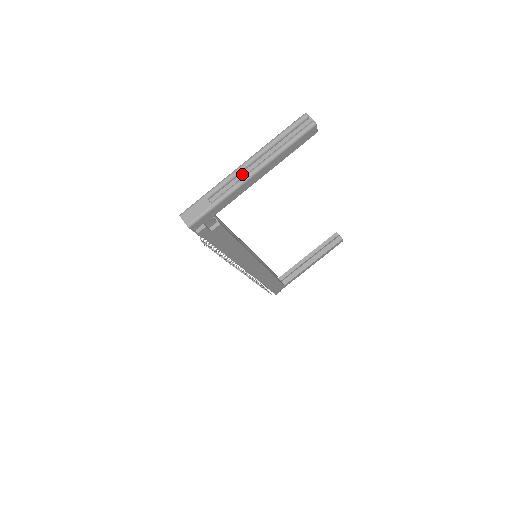
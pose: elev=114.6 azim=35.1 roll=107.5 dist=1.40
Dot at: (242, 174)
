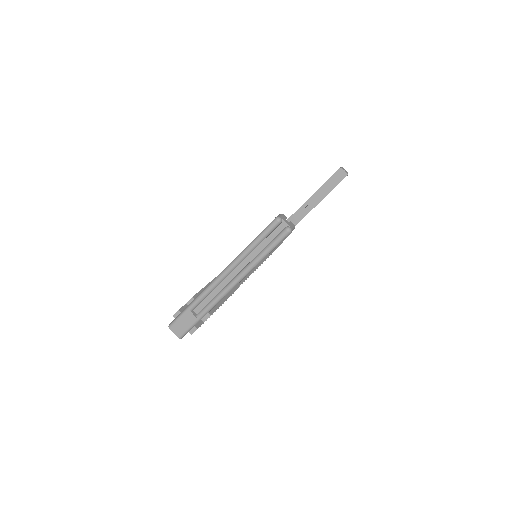
Dot at: (221, 285)
